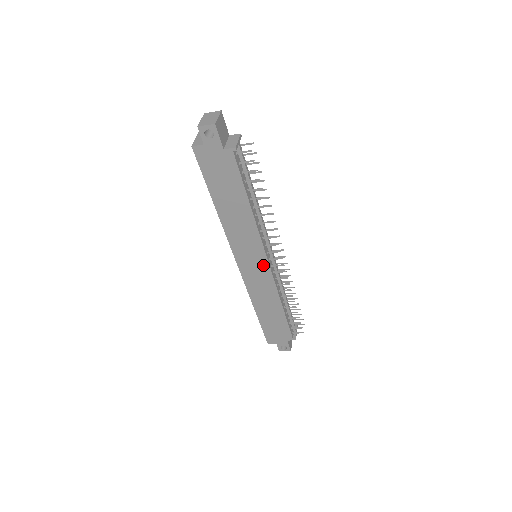
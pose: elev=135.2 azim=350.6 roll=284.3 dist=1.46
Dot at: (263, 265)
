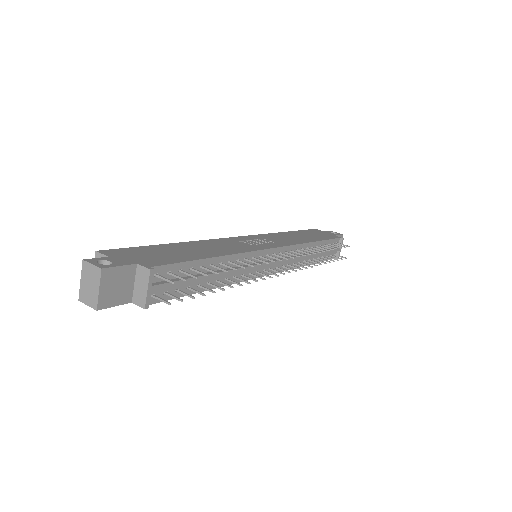
Dot at: occluded
